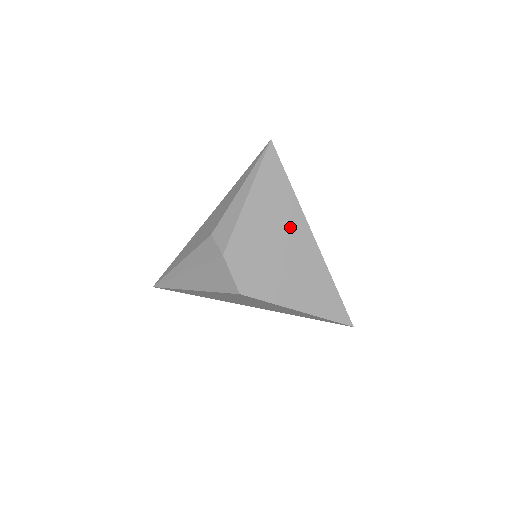
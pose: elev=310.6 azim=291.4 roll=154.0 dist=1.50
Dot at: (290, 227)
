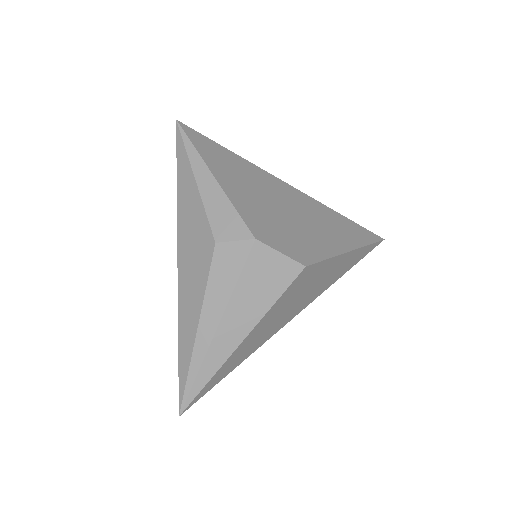
Dot at: (267, 185)
